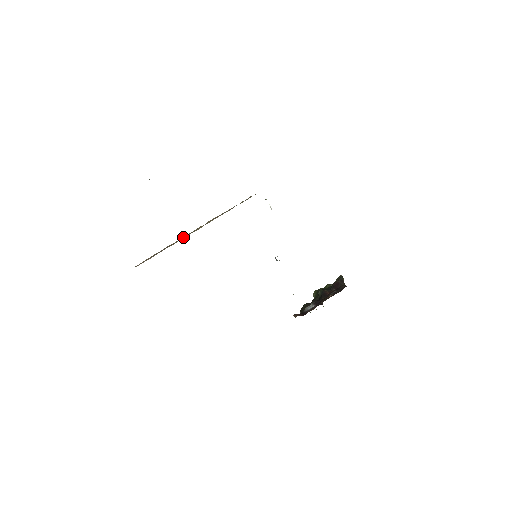
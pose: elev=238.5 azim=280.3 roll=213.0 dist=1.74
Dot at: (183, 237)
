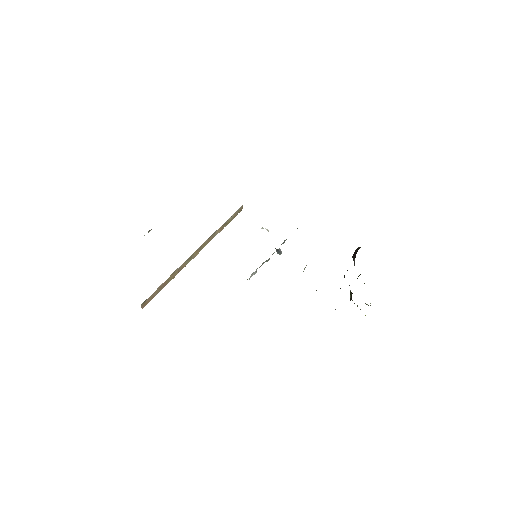
Dot at: (181, 266)
